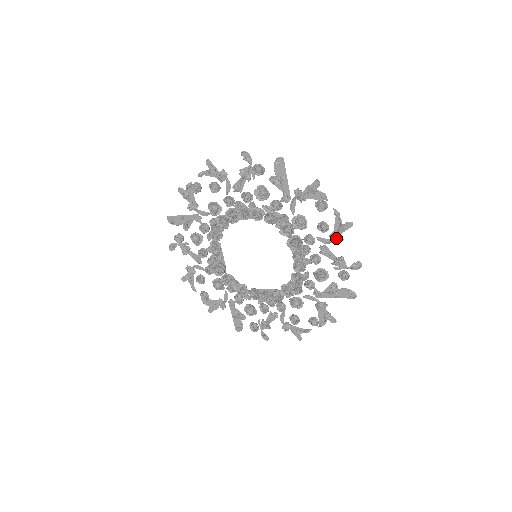
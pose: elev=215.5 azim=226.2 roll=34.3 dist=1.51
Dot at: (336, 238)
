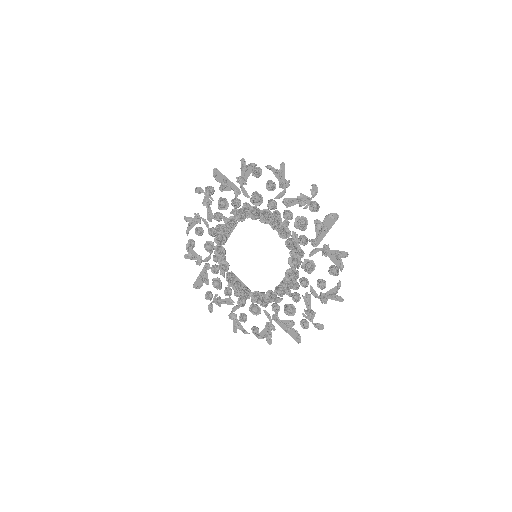
Dot at: (284, 184)
